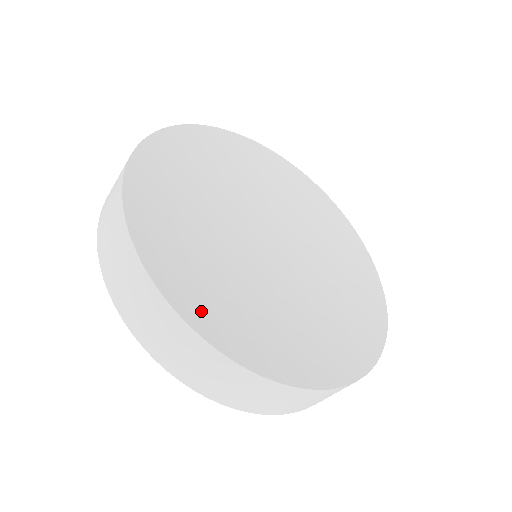
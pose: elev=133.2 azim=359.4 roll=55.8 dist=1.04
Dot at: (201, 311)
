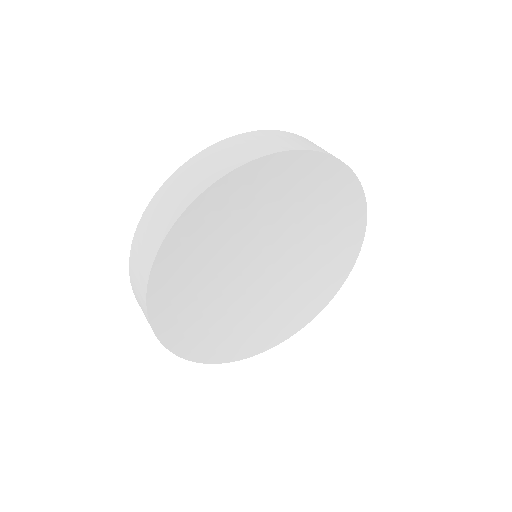
Dot at: (167, 271)
